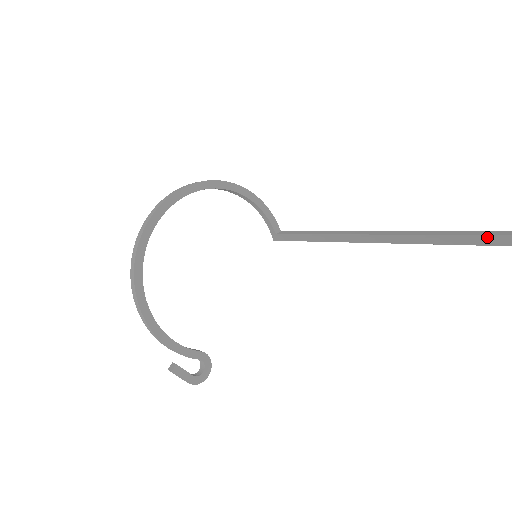
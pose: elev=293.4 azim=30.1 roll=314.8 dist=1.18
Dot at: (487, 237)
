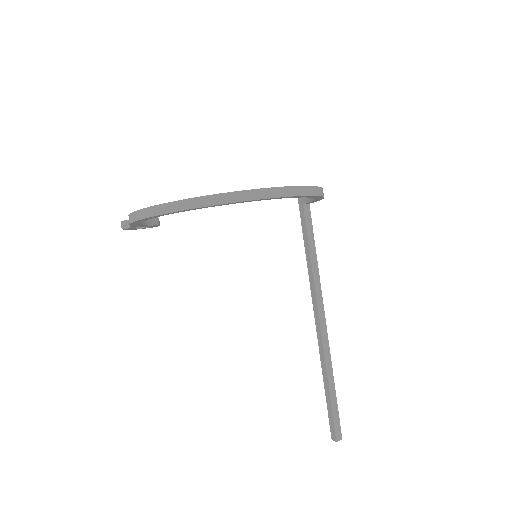
Dot at: (333, 423)
